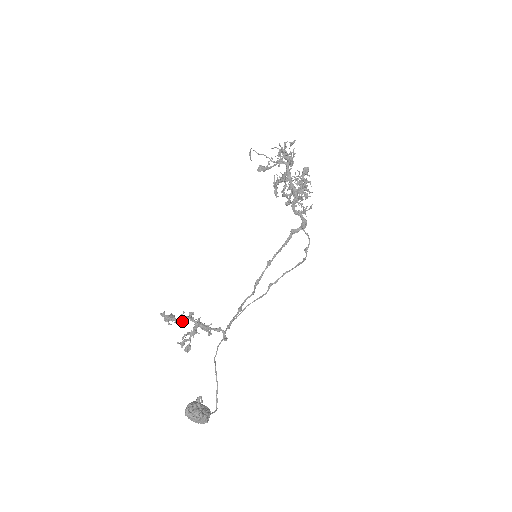
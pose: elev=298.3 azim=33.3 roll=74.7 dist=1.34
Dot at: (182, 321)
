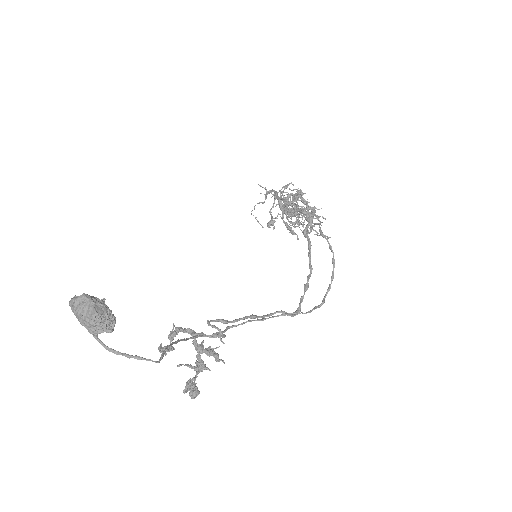
Dot at: (170, 334)
